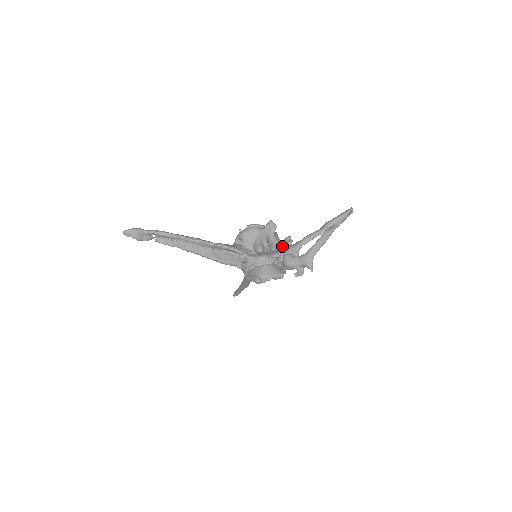
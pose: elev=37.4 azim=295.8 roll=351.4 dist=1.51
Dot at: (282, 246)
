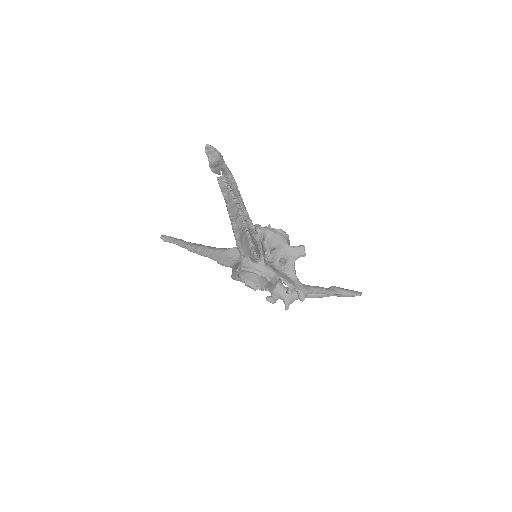
Dot at: (296, 278)
